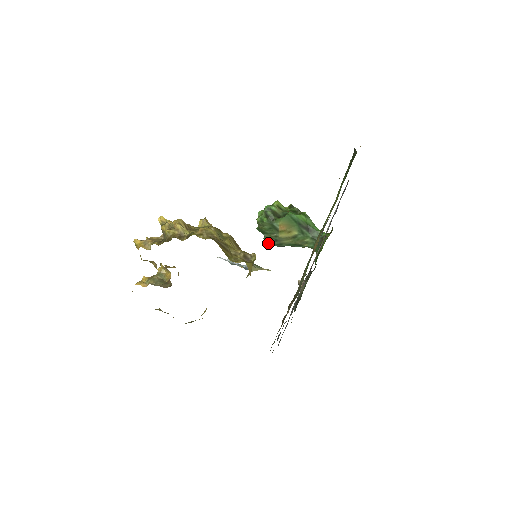
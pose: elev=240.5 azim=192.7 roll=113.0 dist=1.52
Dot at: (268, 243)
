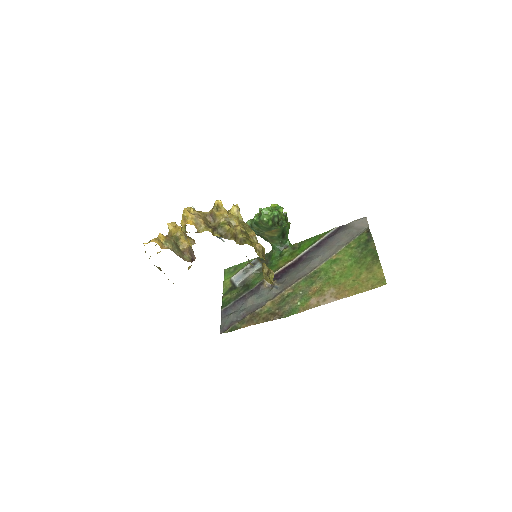
Dot at: occluded
